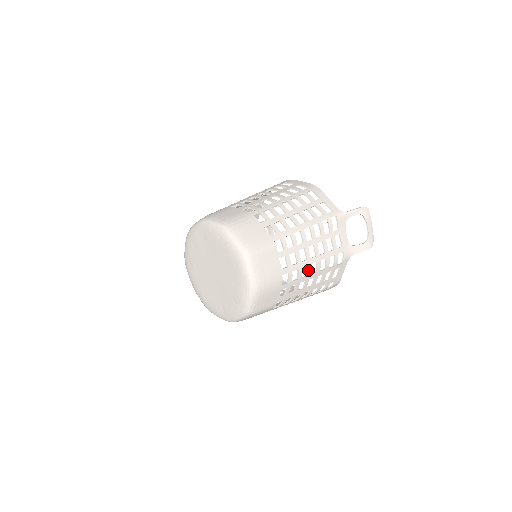
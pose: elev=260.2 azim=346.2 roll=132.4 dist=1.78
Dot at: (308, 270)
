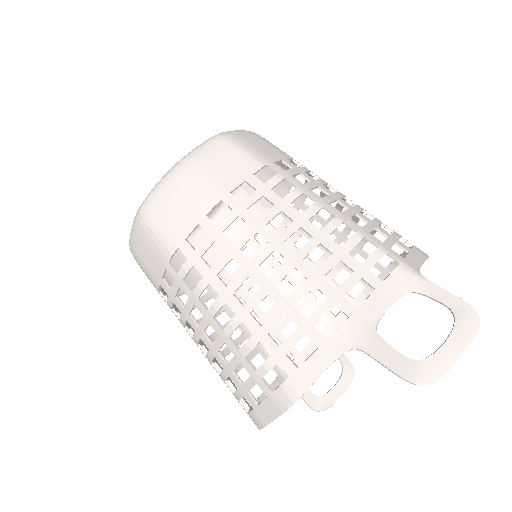
Dot at: (261, 251)
